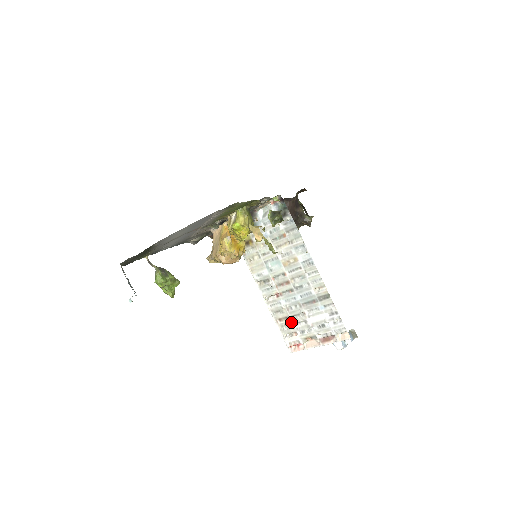
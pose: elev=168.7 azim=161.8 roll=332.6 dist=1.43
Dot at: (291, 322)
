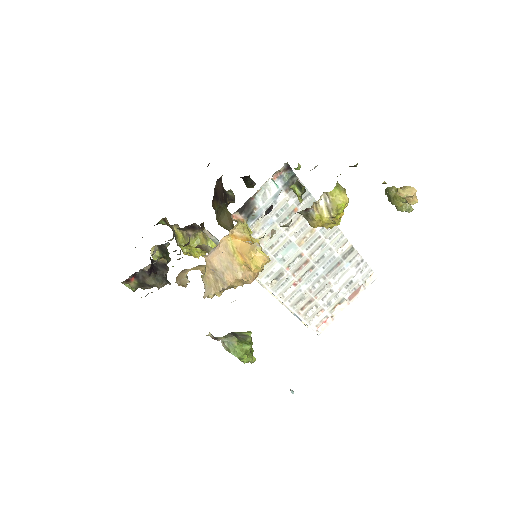
Dot at: (316, 302)
